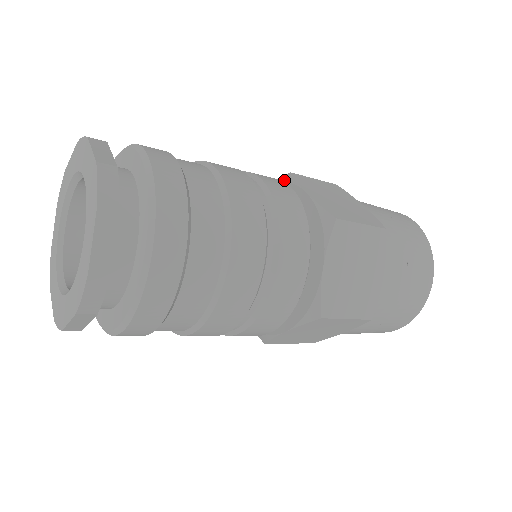
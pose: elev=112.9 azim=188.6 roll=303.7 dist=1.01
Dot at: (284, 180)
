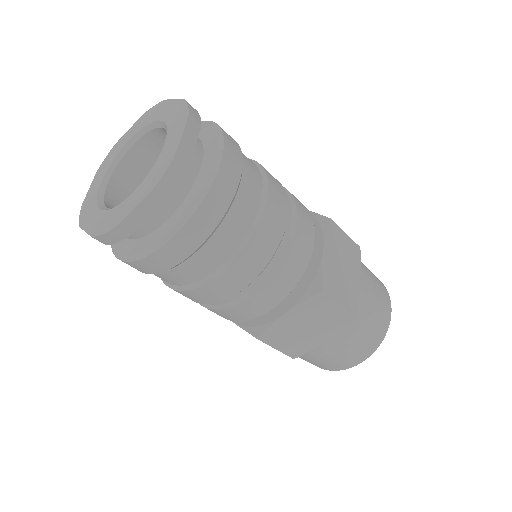
Dot at: (321, 221)
